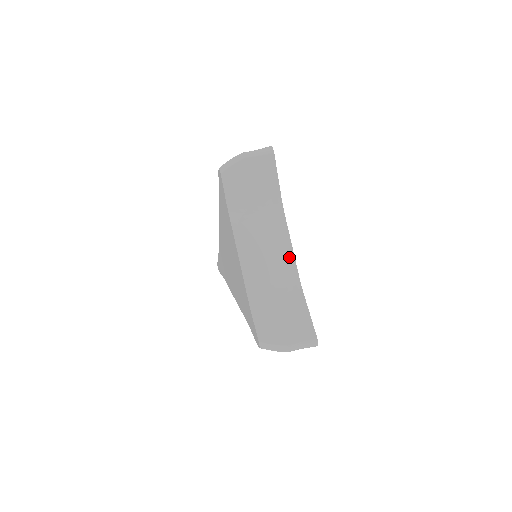
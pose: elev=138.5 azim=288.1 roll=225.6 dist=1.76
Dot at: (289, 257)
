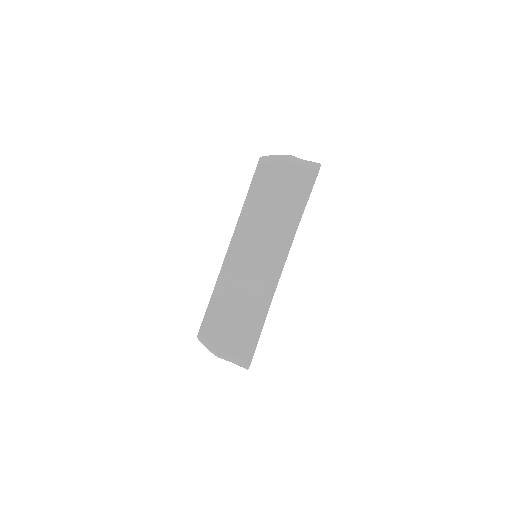
Dot at: (274, 275)
